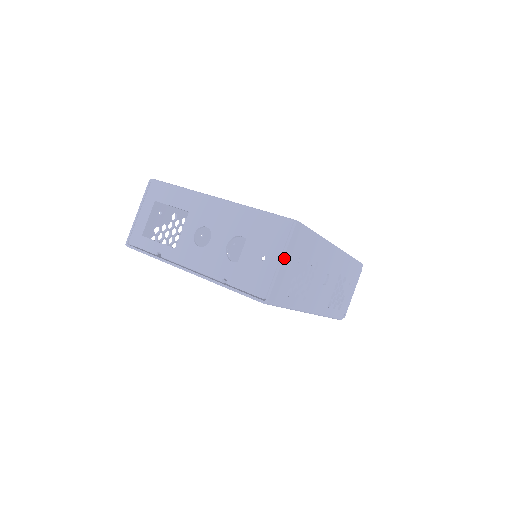
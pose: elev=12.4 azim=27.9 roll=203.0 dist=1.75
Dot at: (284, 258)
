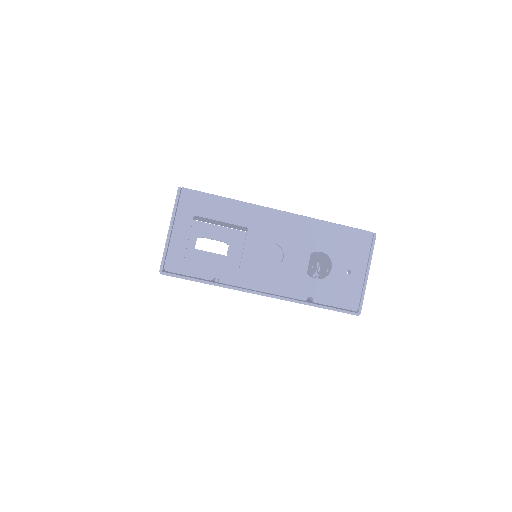
Dot at: (368, 270)
